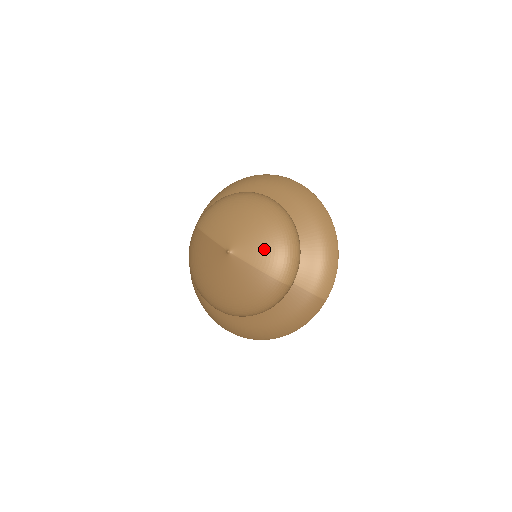
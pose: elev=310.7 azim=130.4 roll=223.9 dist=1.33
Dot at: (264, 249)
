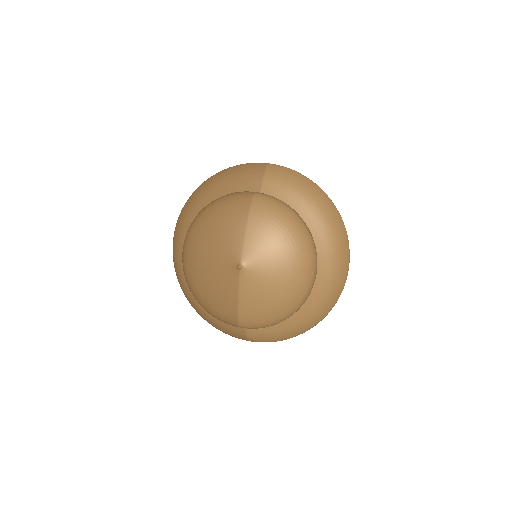
Dot at: (260, 300)
